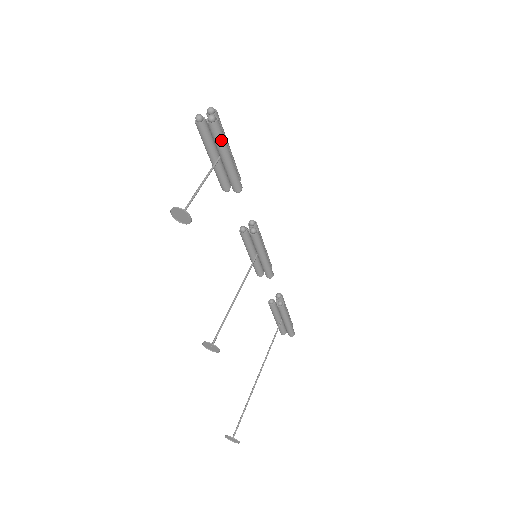
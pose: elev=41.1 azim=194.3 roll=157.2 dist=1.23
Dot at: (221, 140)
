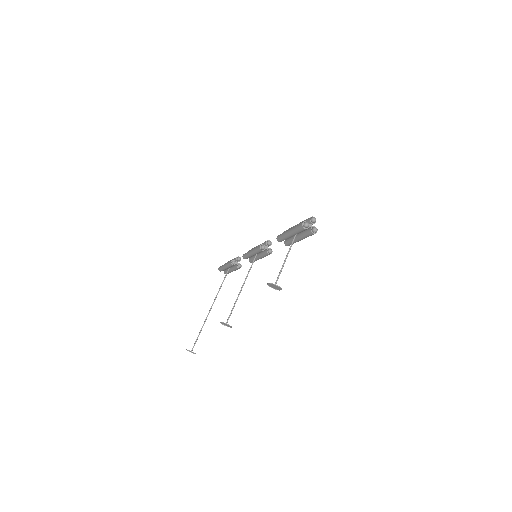
Dot at: occluded
